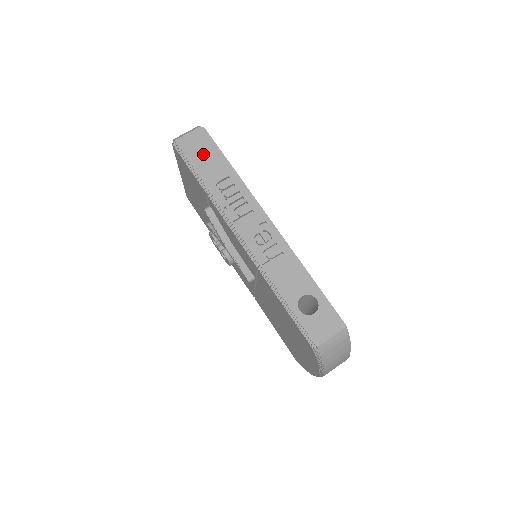
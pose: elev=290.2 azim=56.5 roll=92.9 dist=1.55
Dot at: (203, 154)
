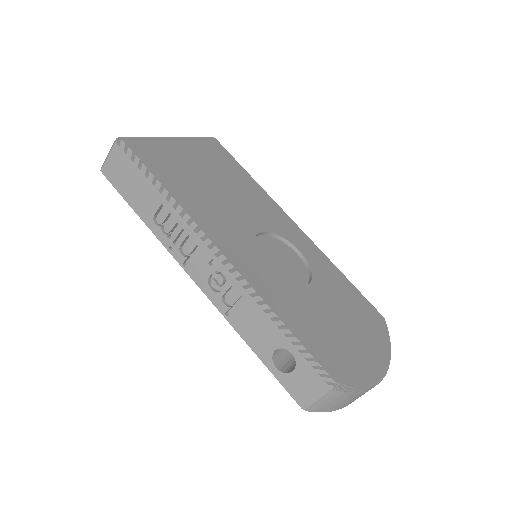
Dot at: (130, 181)
